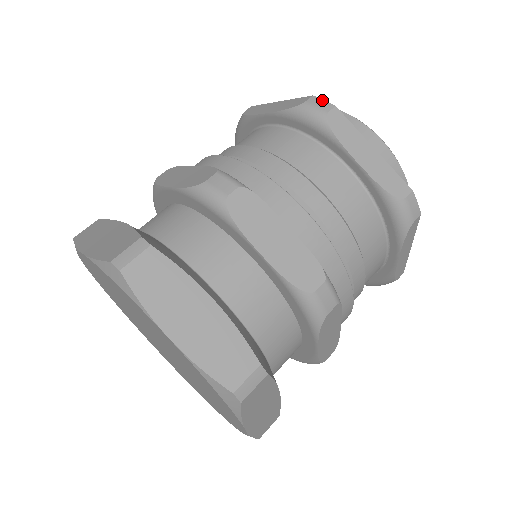
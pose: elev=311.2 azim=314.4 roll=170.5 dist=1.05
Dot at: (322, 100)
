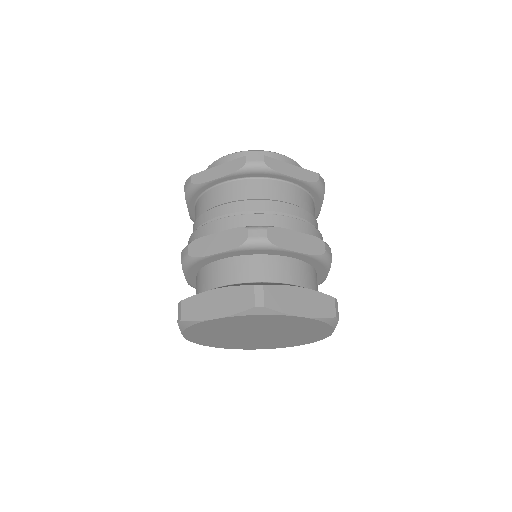
Dot at: (254, 156)
